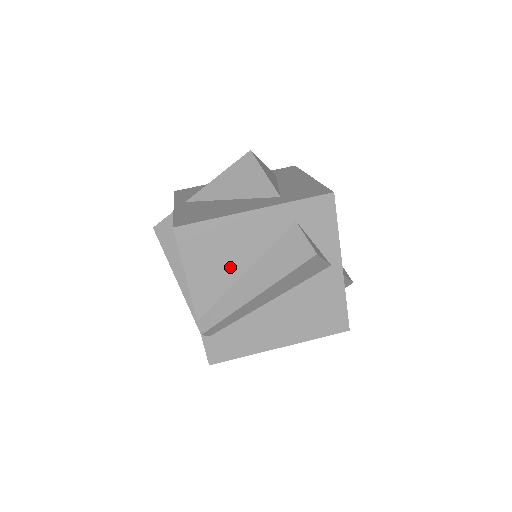
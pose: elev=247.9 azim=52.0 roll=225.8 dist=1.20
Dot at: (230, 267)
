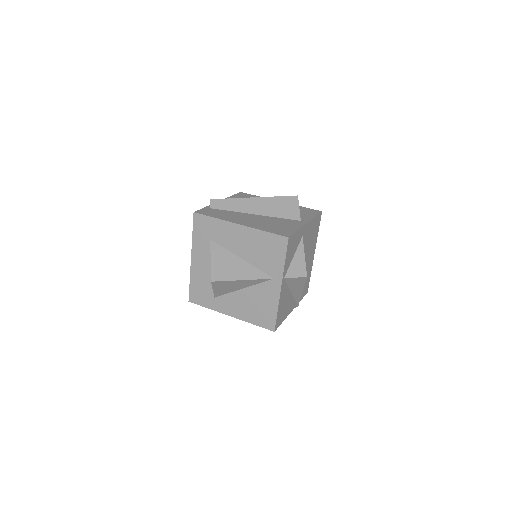
Dot at: occluded
